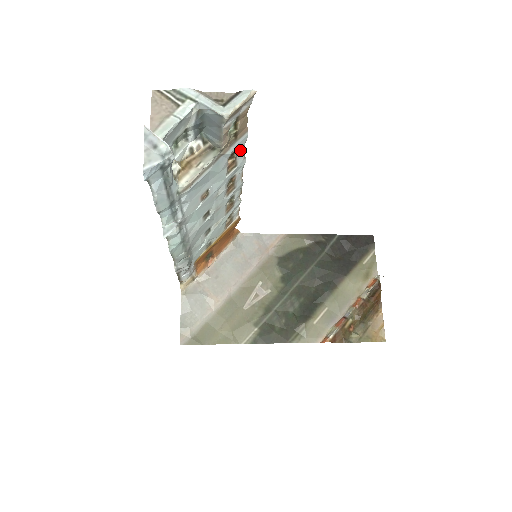
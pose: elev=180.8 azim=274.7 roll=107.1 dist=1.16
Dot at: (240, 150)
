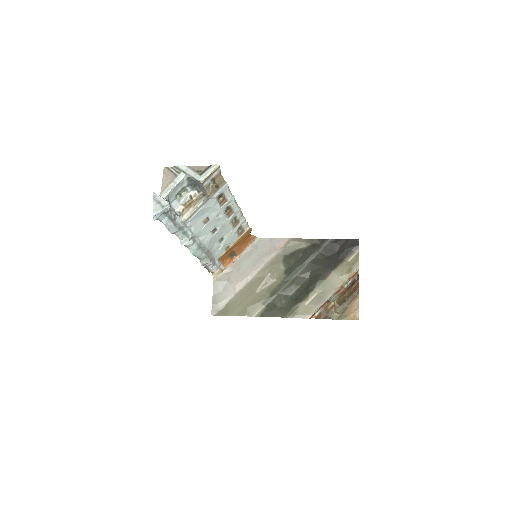
Dot at: (226, 192)
